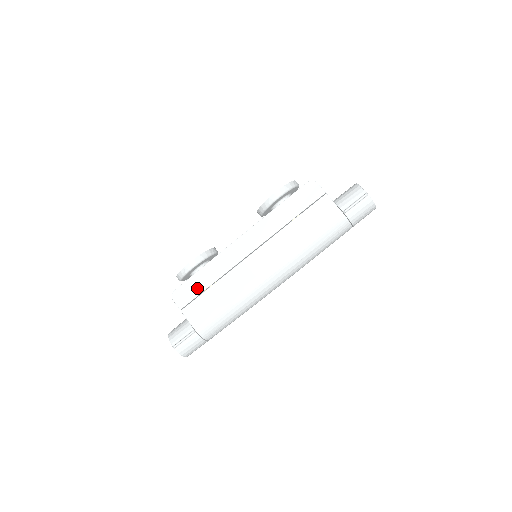
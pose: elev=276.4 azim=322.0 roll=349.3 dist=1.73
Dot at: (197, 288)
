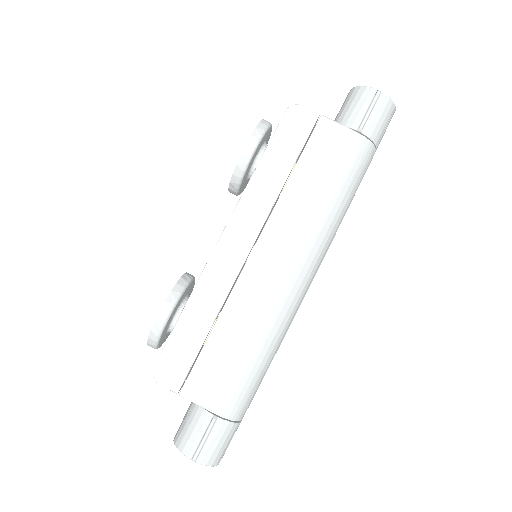
Dot at: (189, 346)
